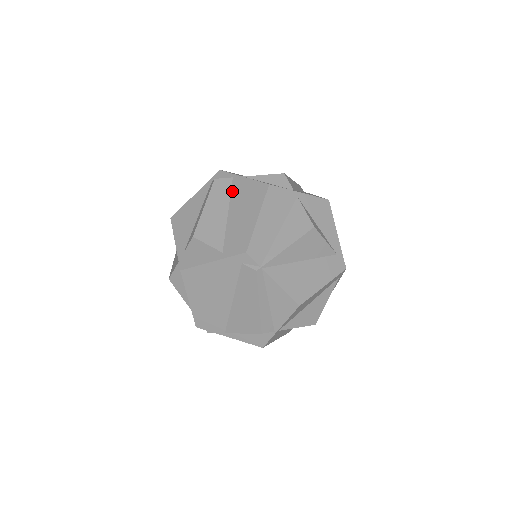
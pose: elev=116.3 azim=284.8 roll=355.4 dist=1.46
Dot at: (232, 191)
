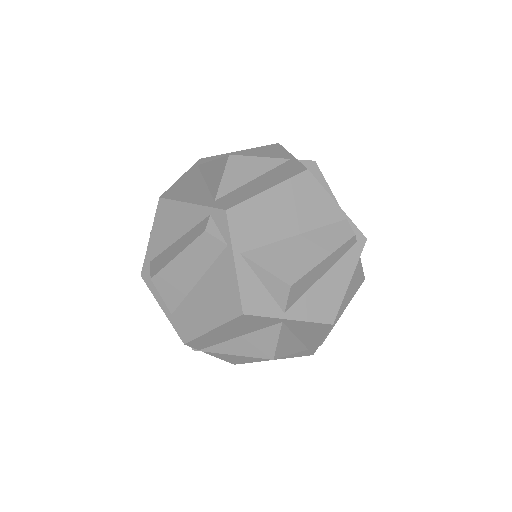
Dot at: (215, 263)
